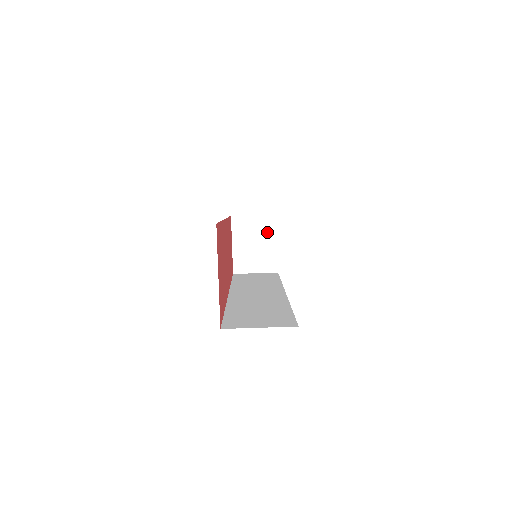
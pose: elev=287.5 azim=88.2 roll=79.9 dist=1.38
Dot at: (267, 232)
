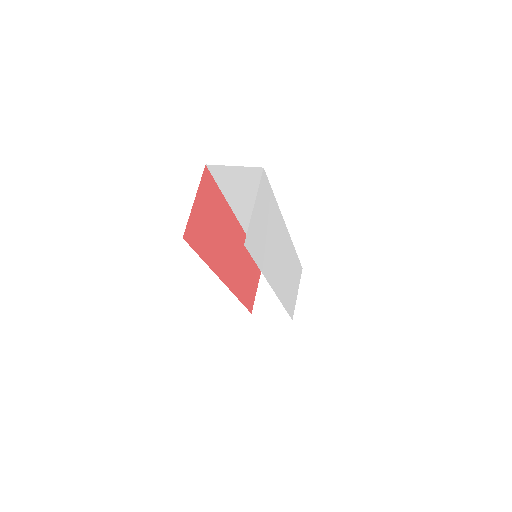
Dot at: occluded
